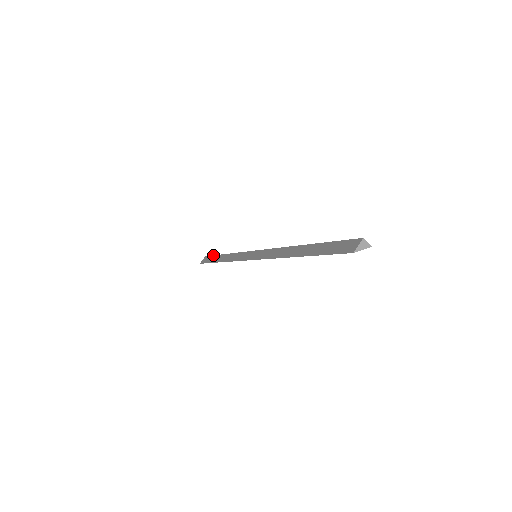
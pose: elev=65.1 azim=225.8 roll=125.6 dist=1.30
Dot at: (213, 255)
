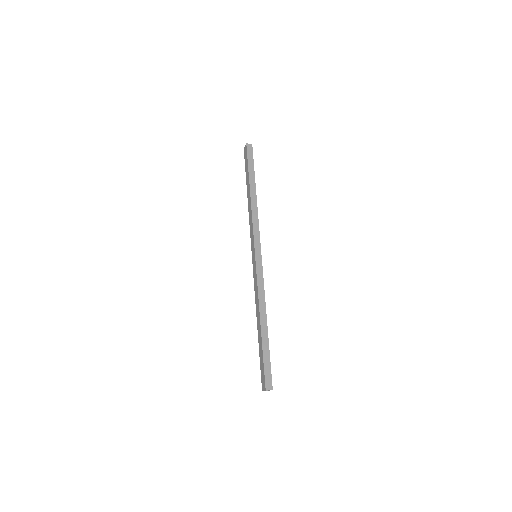
Dot at: (247, 164)
